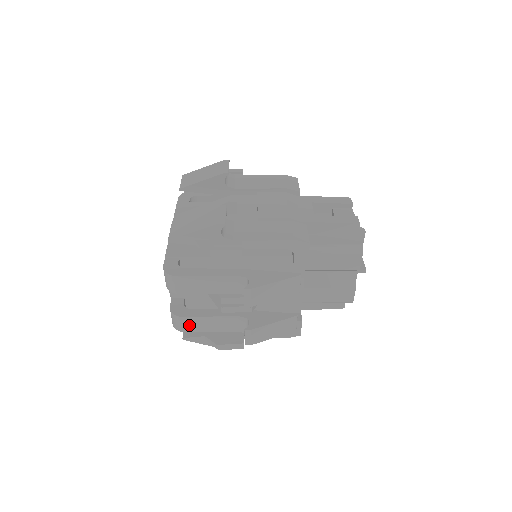
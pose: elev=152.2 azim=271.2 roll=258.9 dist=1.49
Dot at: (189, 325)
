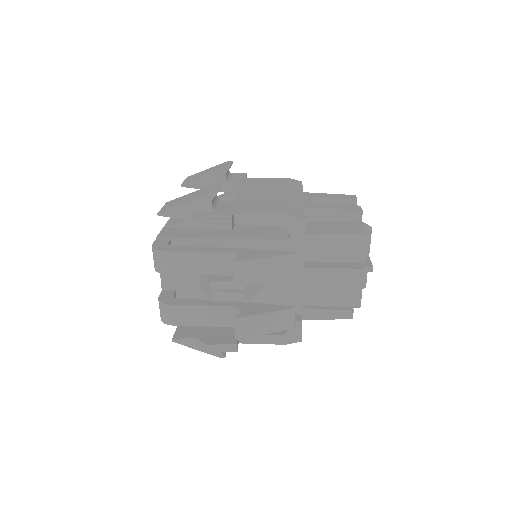
Dot at: (177, 316)
